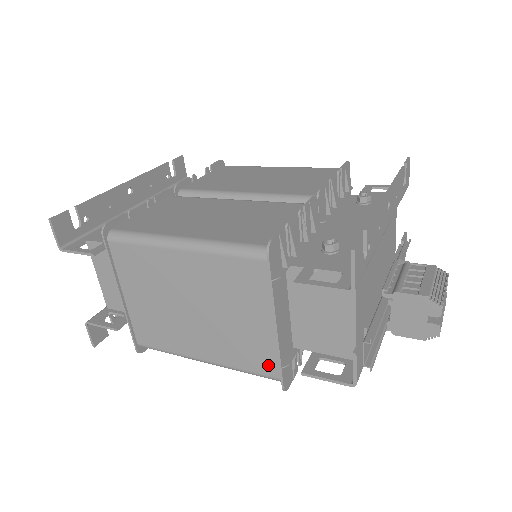
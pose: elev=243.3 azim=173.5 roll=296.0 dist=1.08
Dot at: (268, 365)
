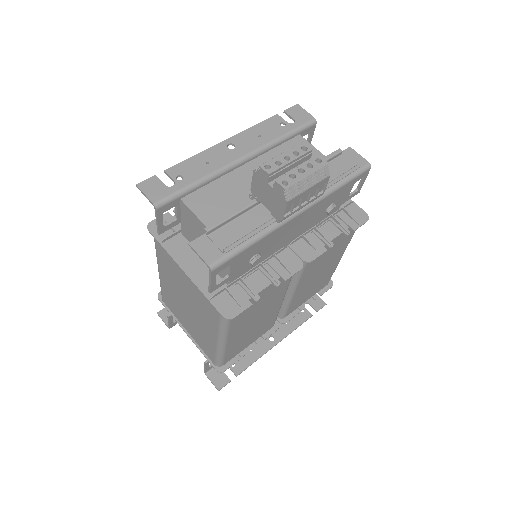
Dot at: (212, 307)
